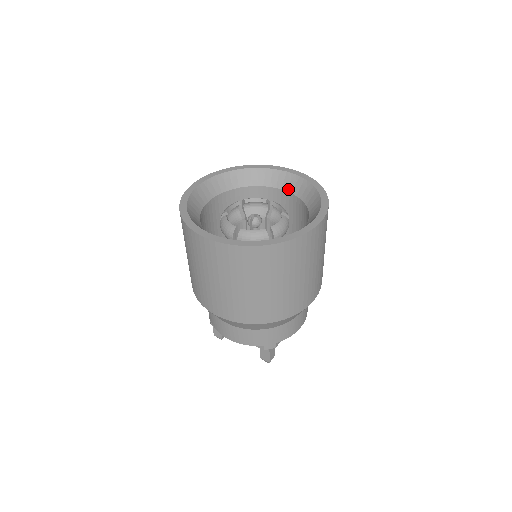
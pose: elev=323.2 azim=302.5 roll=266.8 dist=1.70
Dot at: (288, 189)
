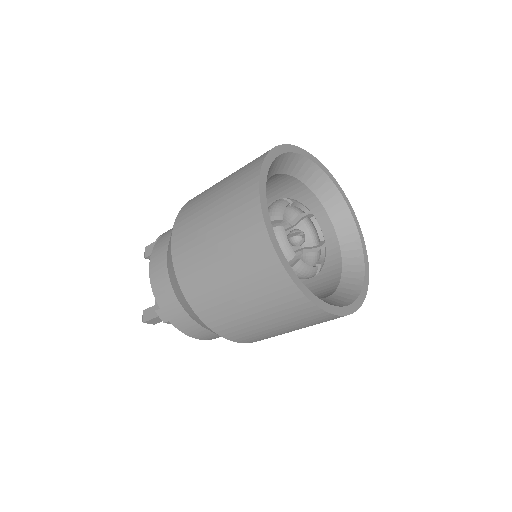
Dot at: (345, 259)
